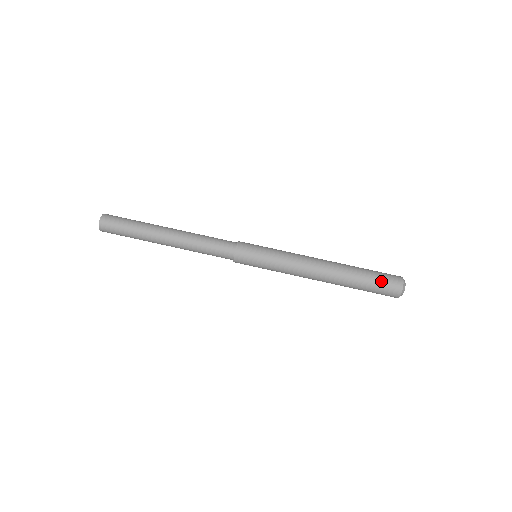
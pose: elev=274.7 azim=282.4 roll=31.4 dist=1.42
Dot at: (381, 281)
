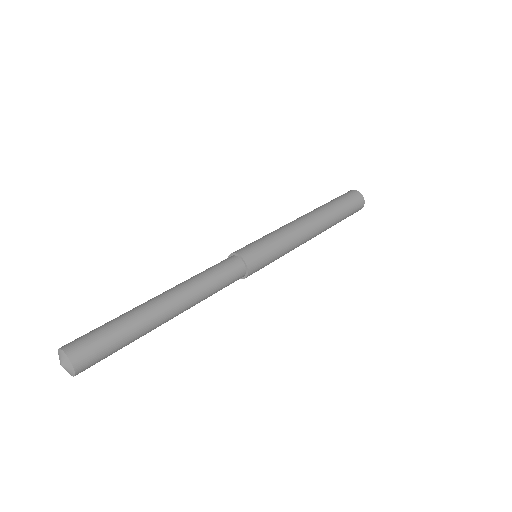
Dot at: (339, 197)
